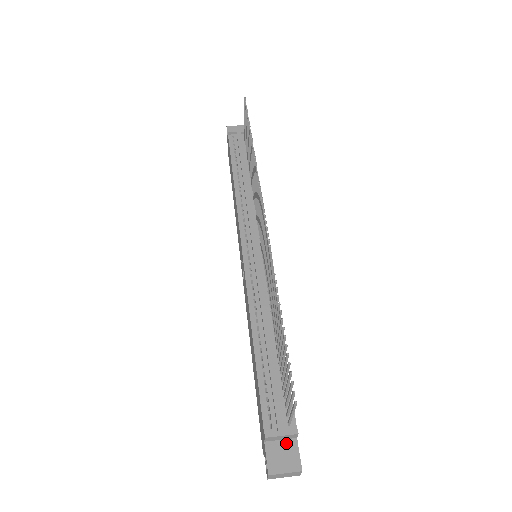
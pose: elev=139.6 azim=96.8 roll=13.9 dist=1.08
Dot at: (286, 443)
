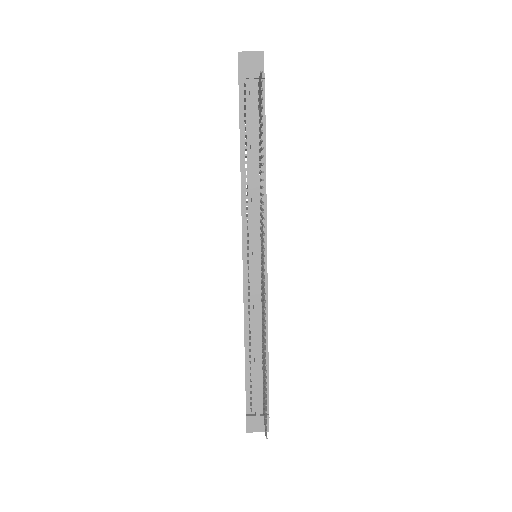
Dot at: occluded
